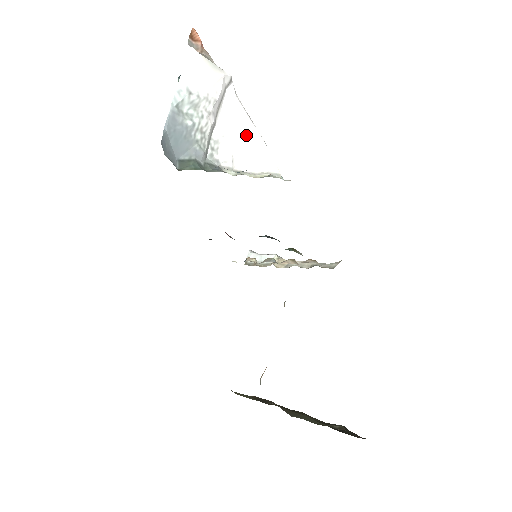
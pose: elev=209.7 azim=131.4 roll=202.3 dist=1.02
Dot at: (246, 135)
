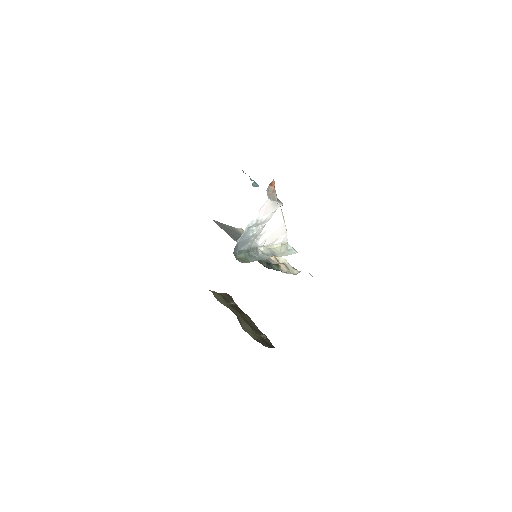
Dot at: (278, 229)
